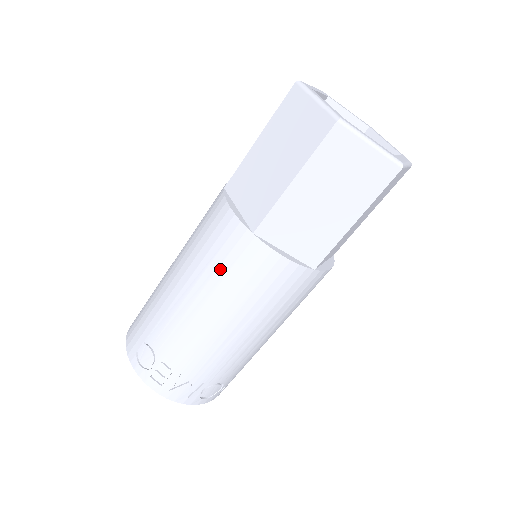
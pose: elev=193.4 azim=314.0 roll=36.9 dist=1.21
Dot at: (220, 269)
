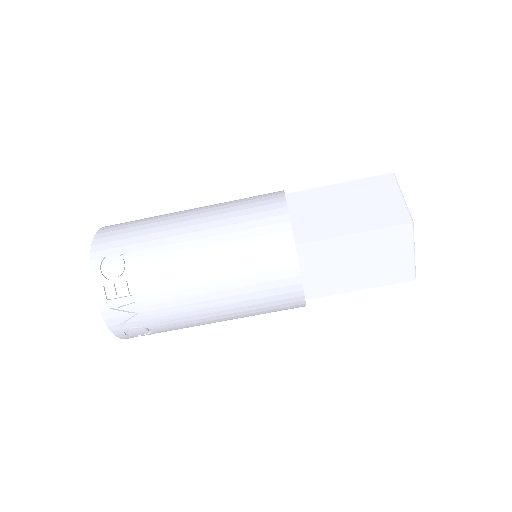
Dot at: (247, 249)
